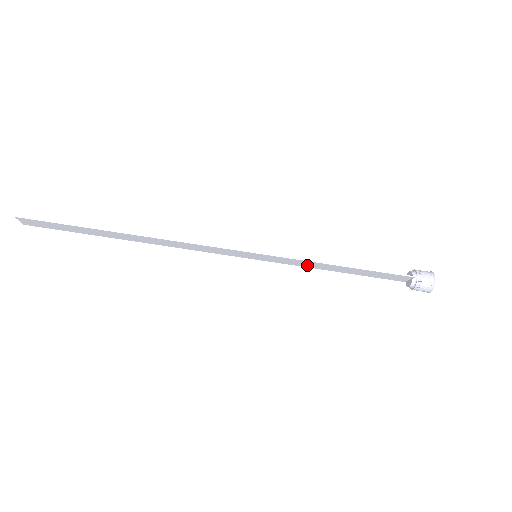
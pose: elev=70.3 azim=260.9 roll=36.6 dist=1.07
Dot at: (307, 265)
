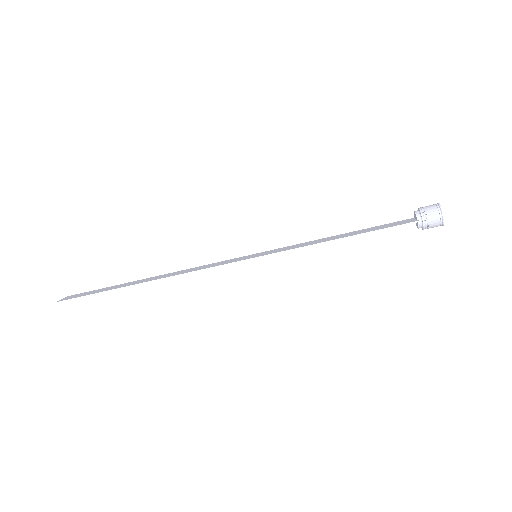
Dot at: (307, 244)
